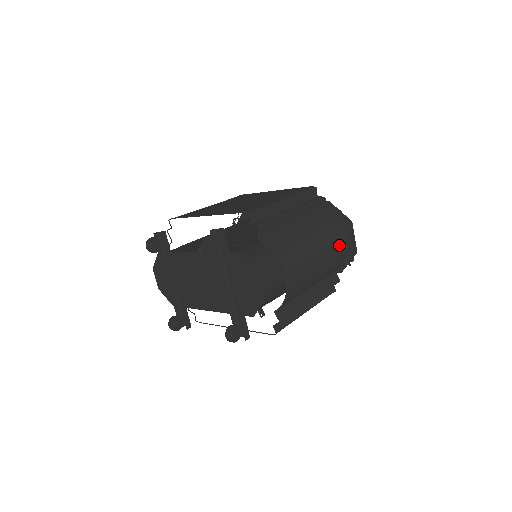
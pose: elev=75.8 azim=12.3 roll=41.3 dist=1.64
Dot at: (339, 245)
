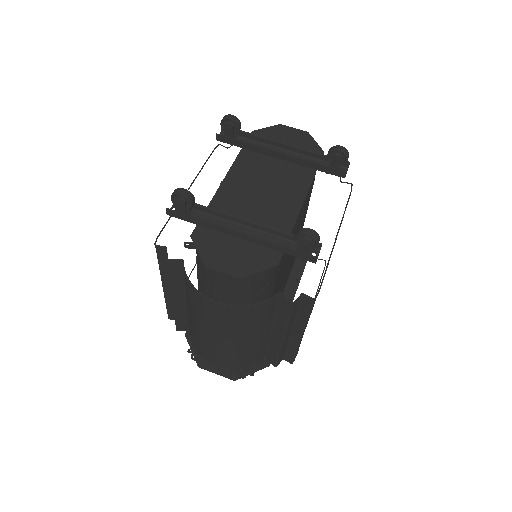
Dot at: occluded
